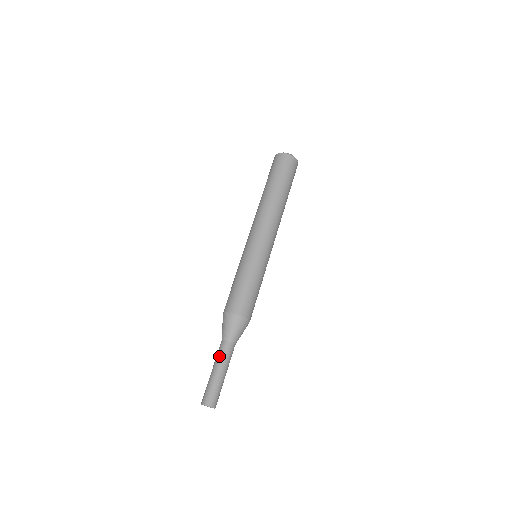
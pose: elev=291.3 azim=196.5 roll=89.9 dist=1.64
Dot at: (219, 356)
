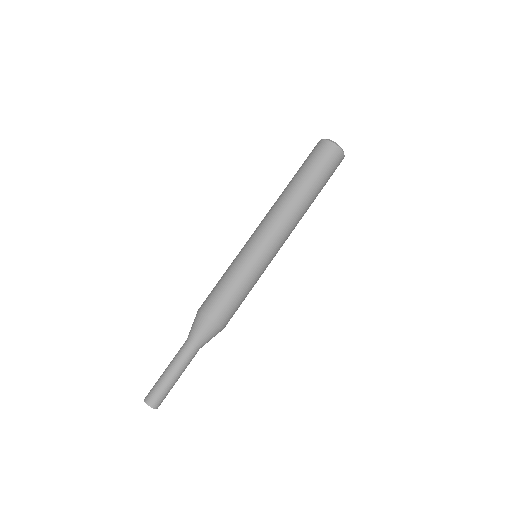
Dot at: (179, 358)
